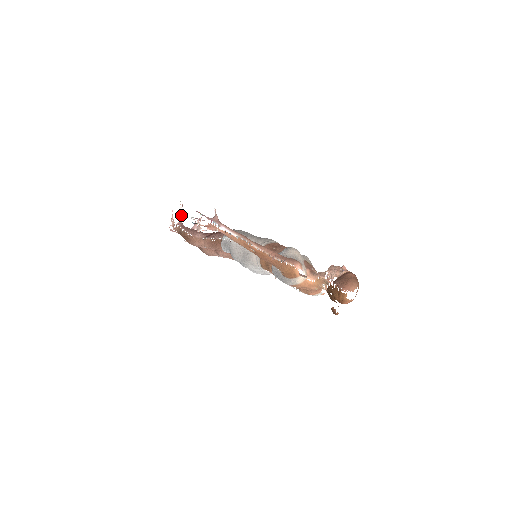
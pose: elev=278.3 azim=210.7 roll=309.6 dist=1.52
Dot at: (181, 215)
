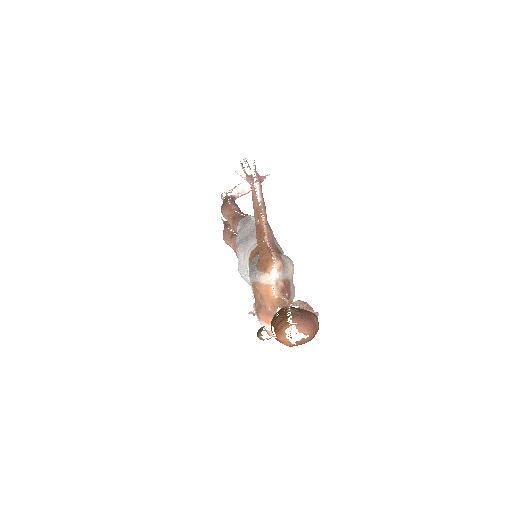
Dot at: (242, 194)
